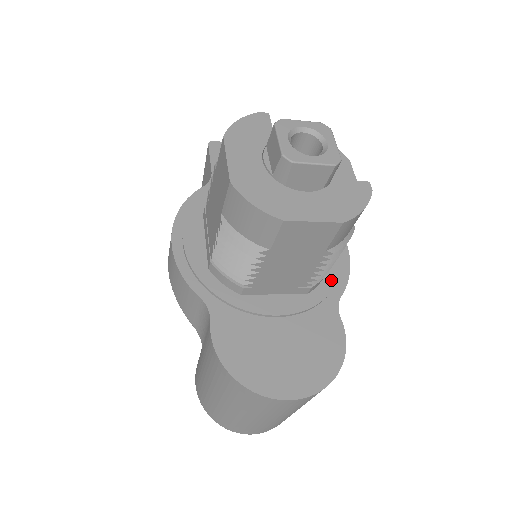
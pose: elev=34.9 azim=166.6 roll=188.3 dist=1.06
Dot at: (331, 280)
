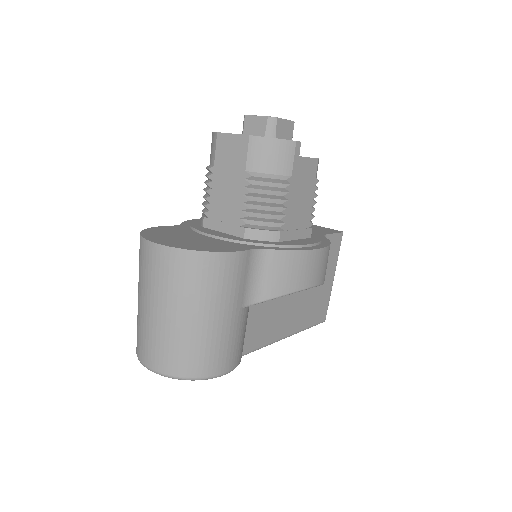
Dot at: (273, 243)
